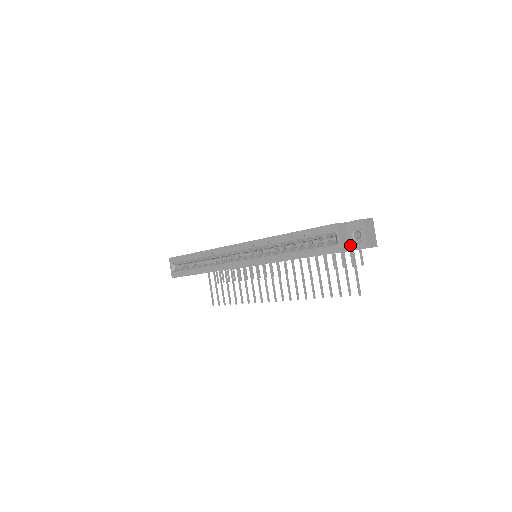
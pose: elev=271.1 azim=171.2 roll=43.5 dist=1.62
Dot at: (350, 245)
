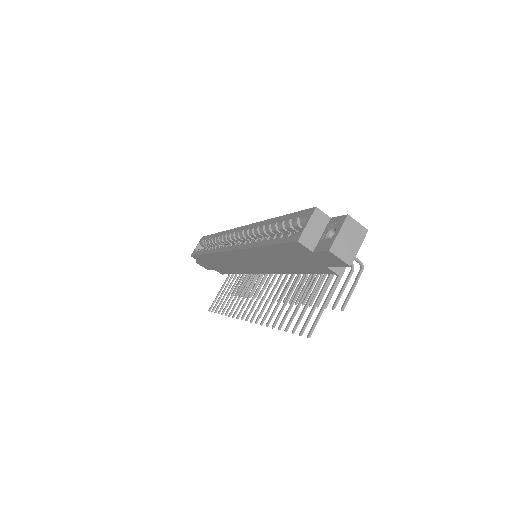
Dot at: (318, 245)
